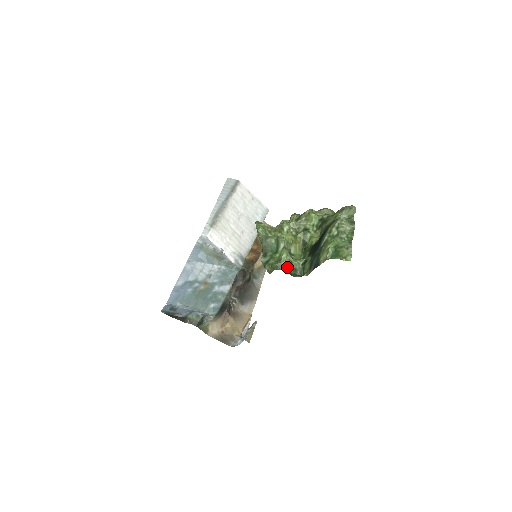
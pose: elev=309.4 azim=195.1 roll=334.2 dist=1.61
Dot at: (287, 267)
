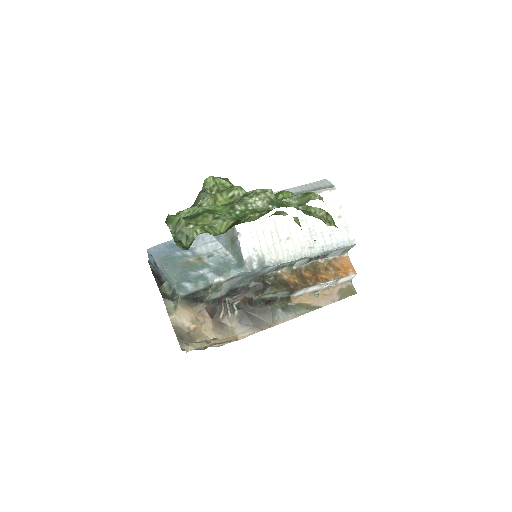
Dot at: (177, 226)
